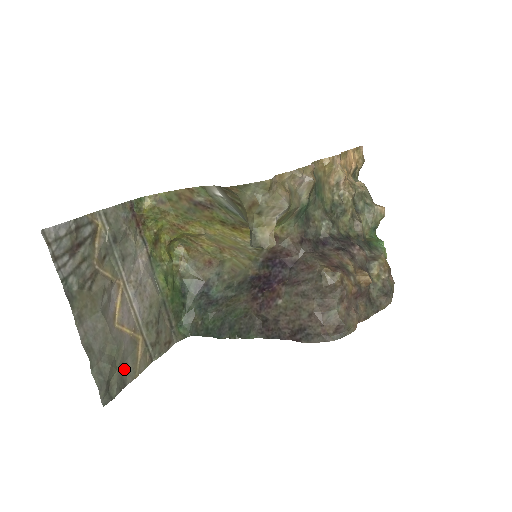
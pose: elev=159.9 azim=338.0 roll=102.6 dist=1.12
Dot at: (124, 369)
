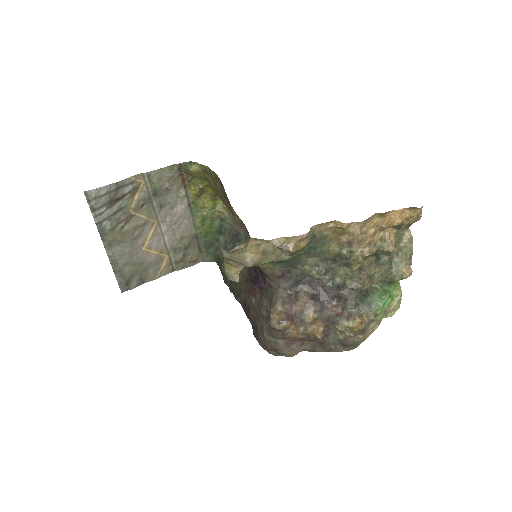
Dot at: (145, 274)
